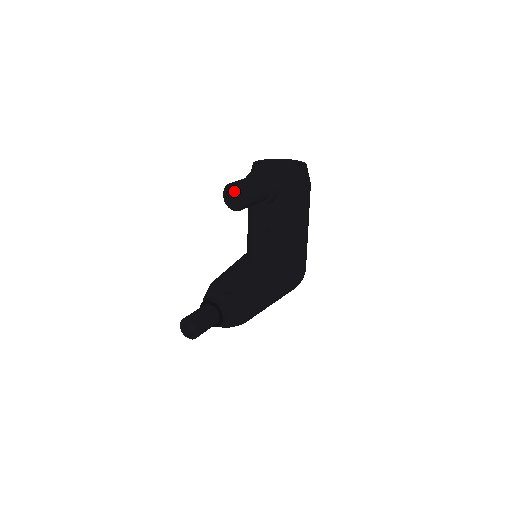
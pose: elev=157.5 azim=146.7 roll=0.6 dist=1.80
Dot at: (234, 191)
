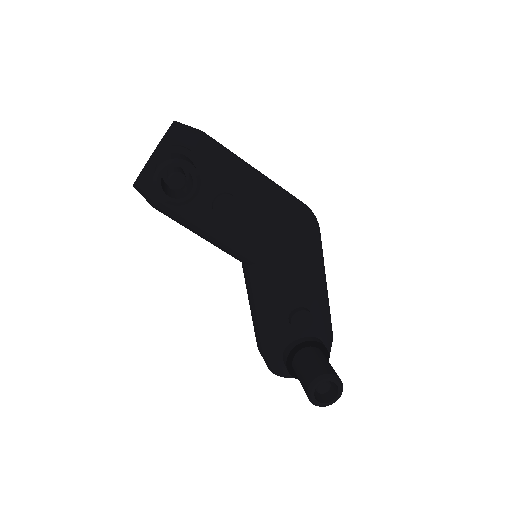
Dot at: (167, 182)
